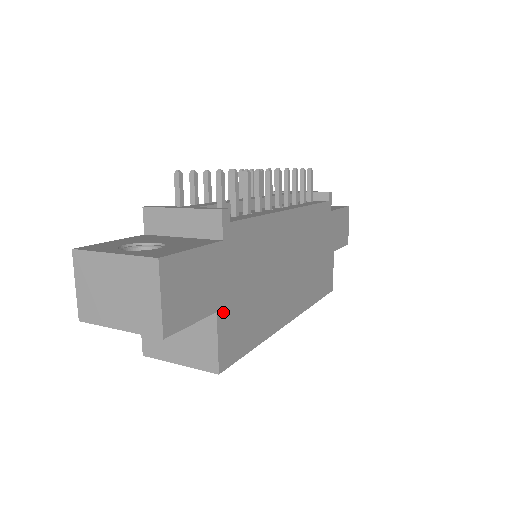
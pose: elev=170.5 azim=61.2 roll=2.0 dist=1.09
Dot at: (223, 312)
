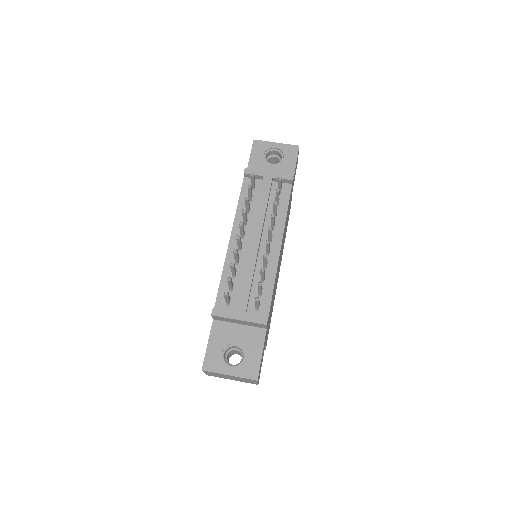
Dot at: (266, 339)
